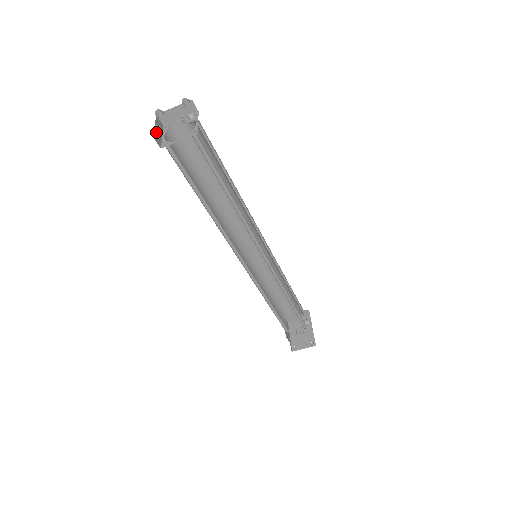
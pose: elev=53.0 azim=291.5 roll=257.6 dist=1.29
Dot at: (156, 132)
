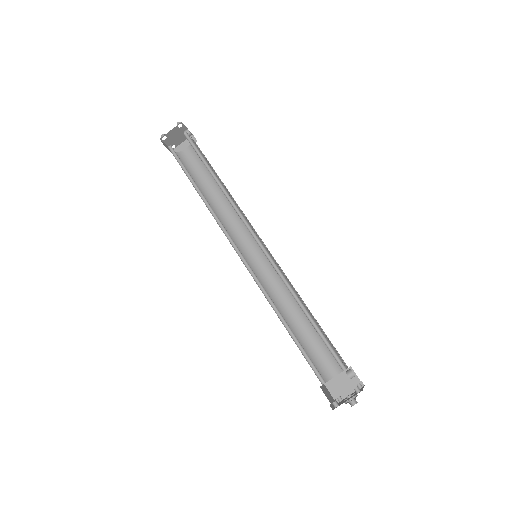
Dot at: (162, 136)
